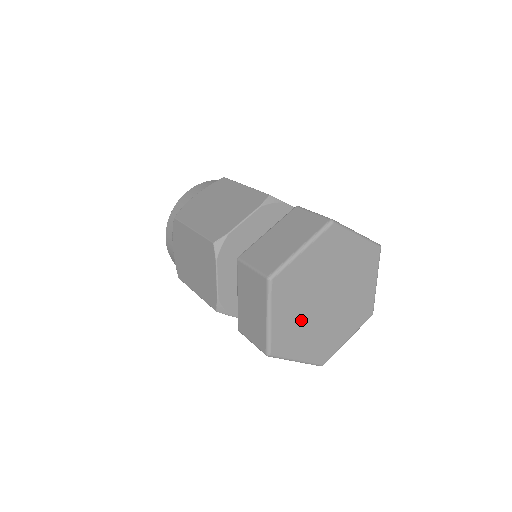
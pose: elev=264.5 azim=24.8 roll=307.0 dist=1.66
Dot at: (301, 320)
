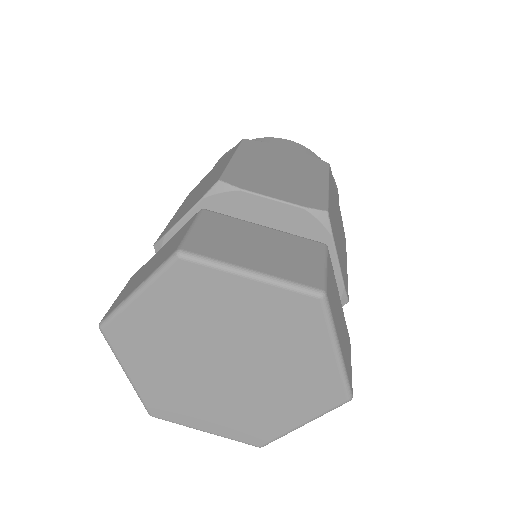
Dot at: (184, 384)
